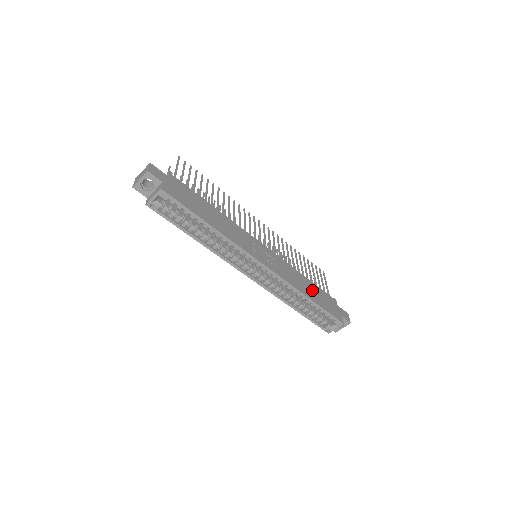
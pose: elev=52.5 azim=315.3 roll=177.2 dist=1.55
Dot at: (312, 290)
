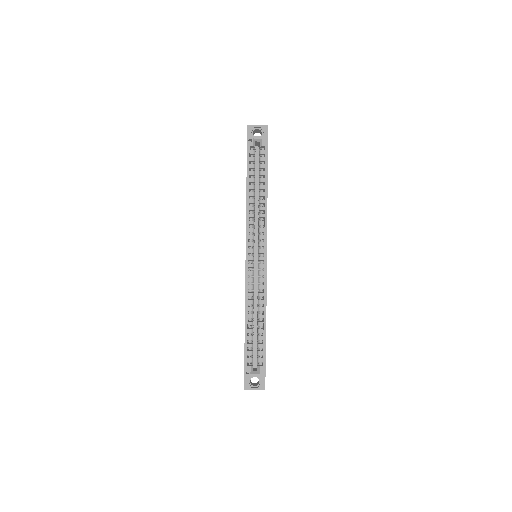
Dot at: occluded
